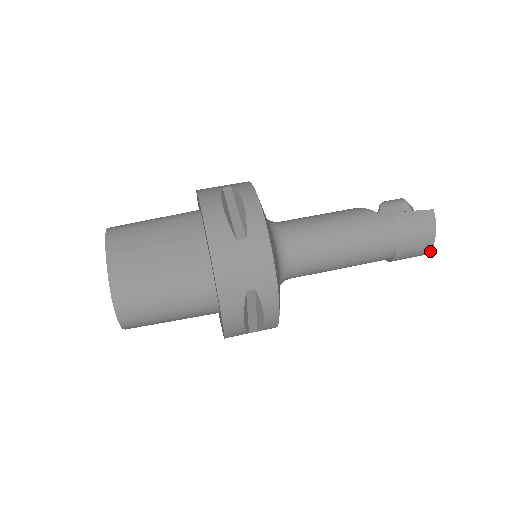
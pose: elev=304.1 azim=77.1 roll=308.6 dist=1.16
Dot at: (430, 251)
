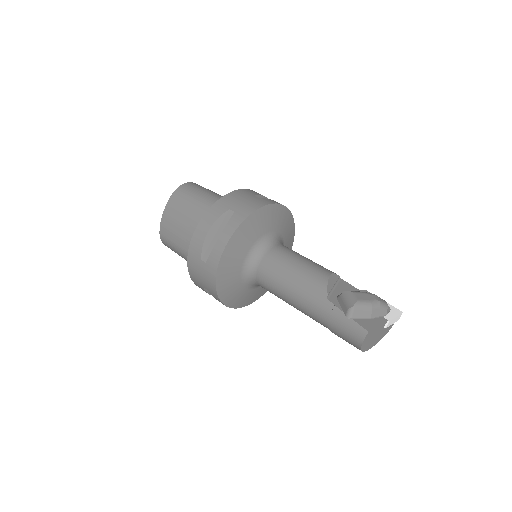
Dot at: occluded
